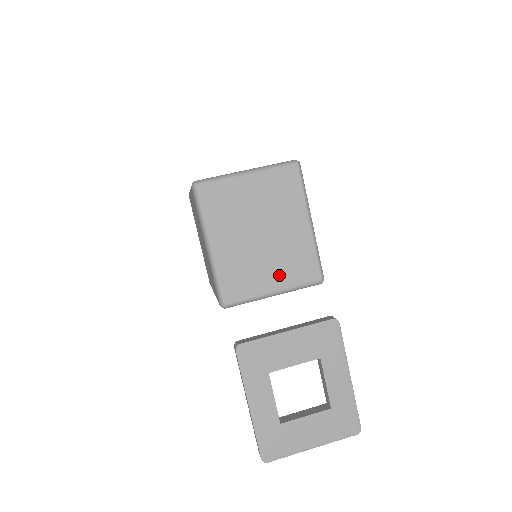
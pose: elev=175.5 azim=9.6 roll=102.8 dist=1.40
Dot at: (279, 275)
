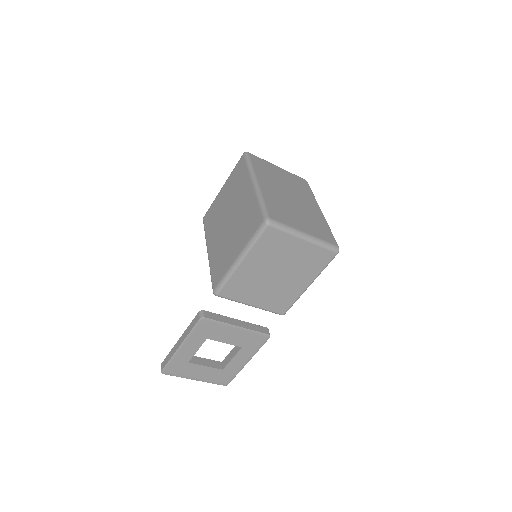
Dot at: (264, 299)
